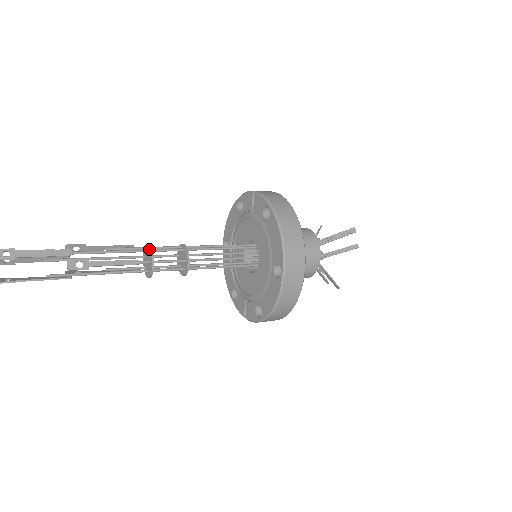
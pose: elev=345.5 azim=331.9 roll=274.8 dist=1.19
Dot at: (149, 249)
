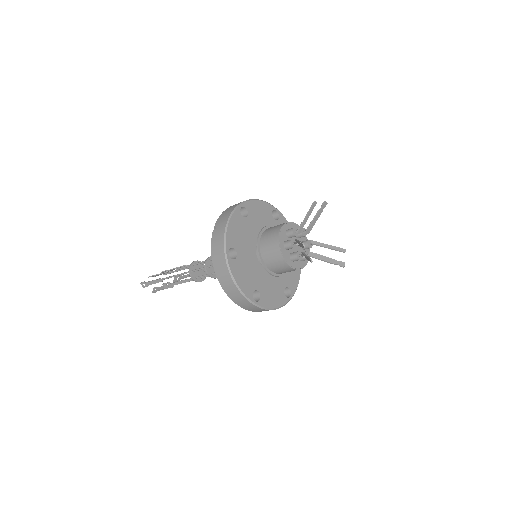
Dot at: (189, 271)
